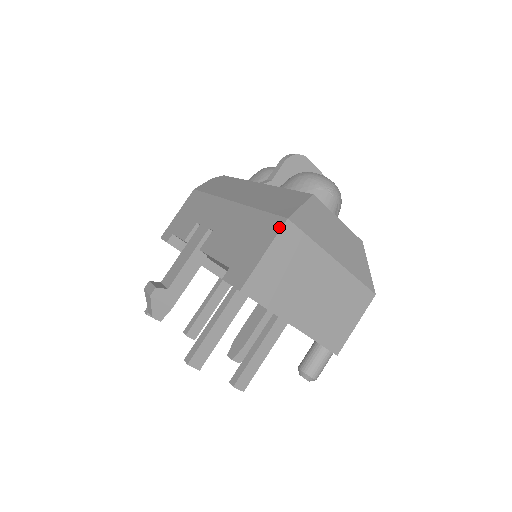
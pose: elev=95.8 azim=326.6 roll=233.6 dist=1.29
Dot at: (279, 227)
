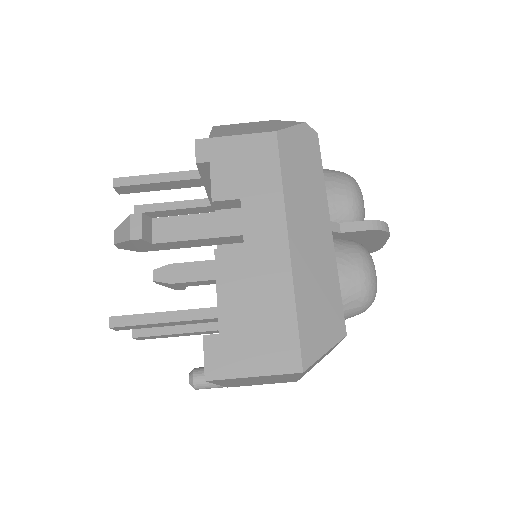
Dot at: (289, 370)
